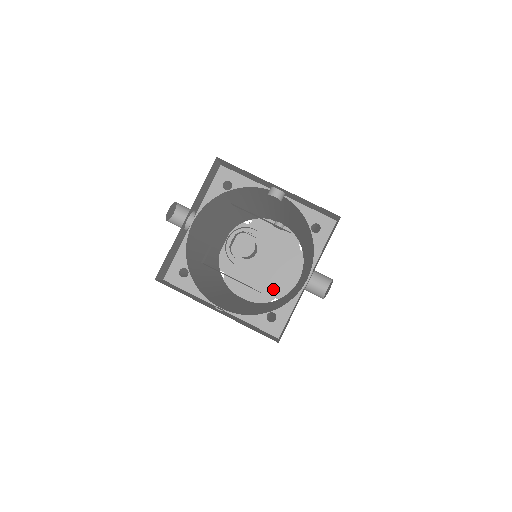
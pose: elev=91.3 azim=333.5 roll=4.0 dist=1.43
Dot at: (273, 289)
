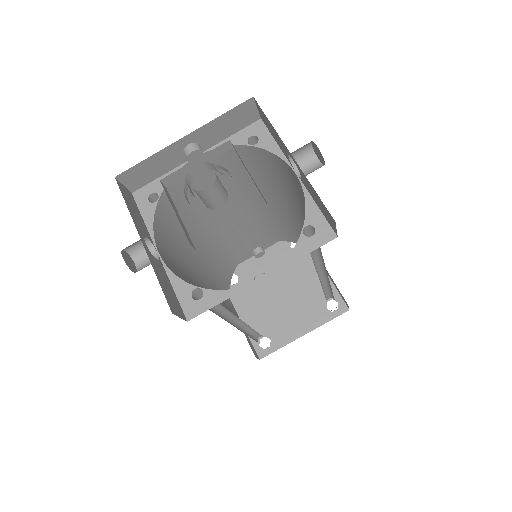
Dot at: (315, 299)
